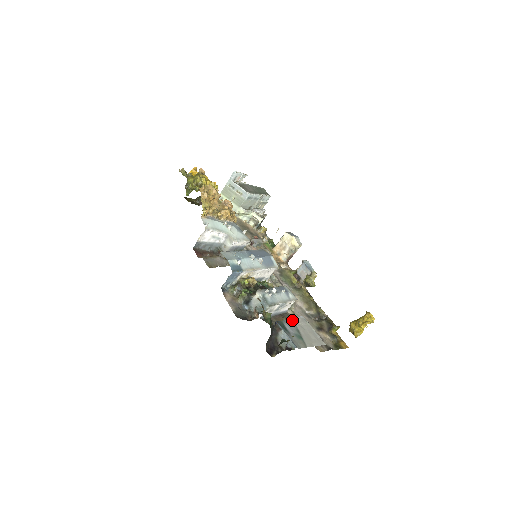
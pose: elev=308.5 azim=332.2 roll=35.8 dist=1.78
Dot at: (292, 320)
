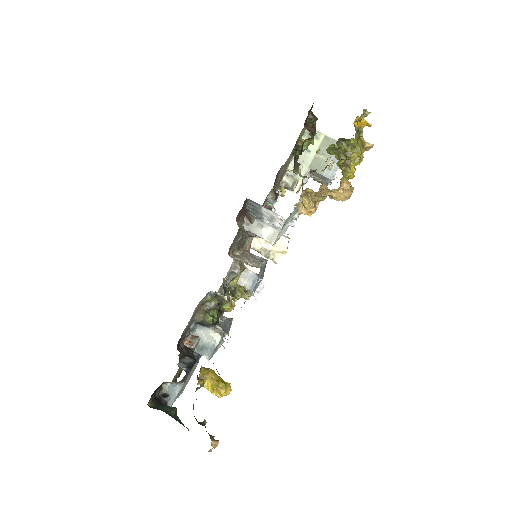
Dot at: (214, 447)
